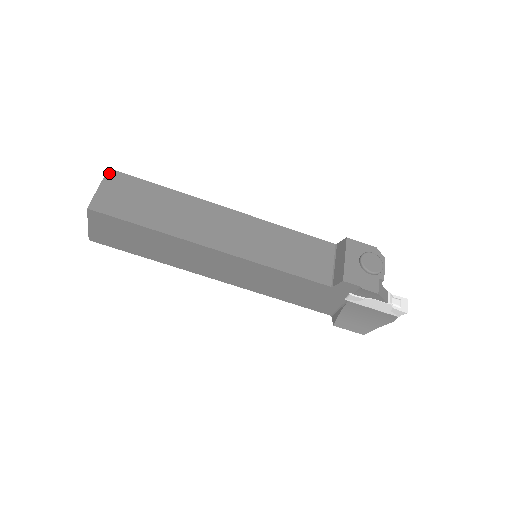
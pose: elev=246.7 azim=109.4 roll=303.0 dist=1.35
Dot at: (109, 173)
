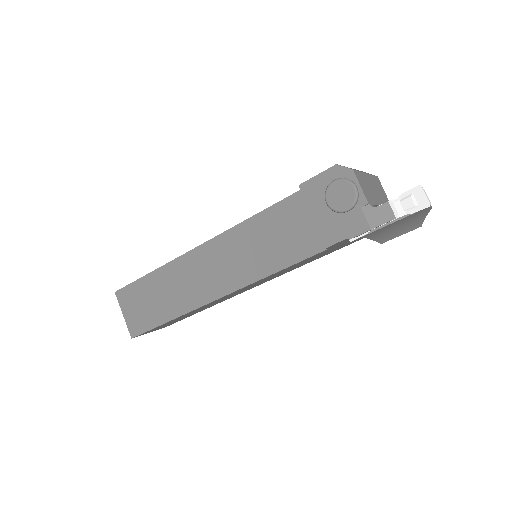
Dot at: (118, 296)
